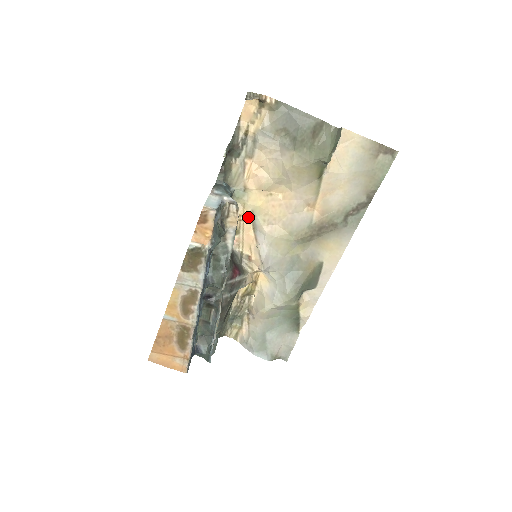
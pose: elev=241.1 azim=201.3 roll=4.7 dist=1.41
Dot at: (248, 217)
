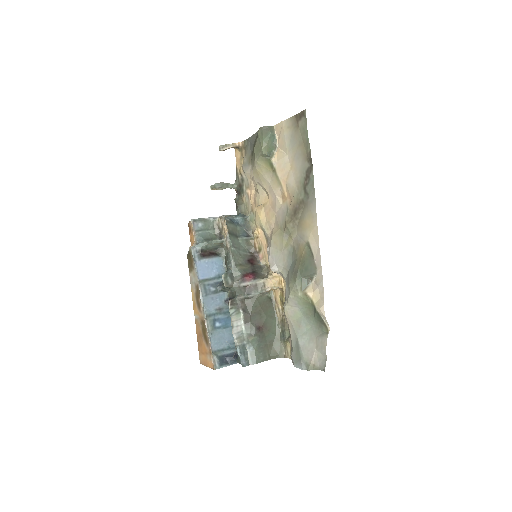
Dot at: (262, 233)
